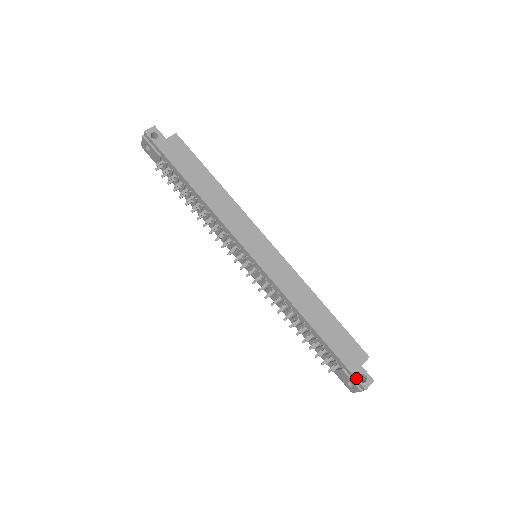
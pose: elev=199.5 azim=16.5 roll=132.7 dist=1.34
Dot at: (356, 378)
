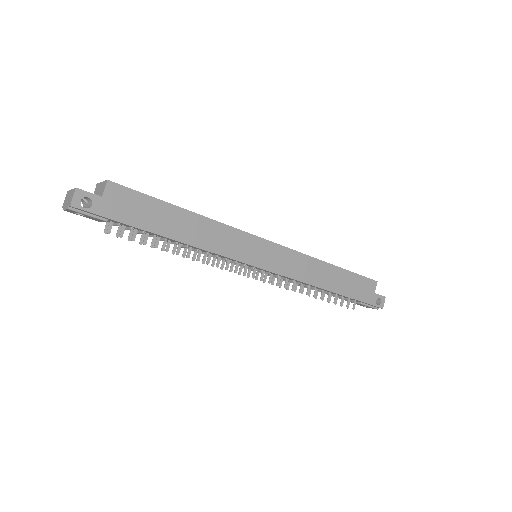
Dot at: (374, 306)
